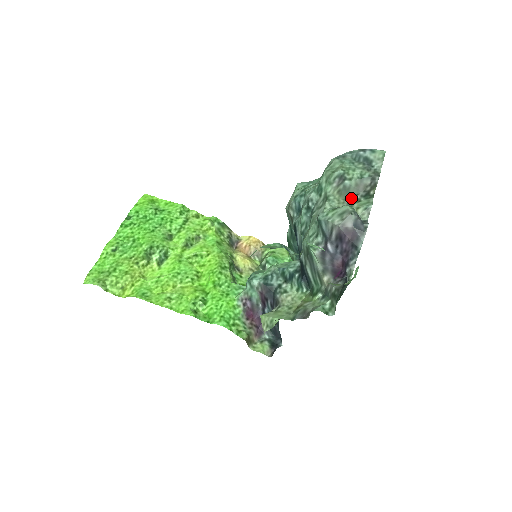
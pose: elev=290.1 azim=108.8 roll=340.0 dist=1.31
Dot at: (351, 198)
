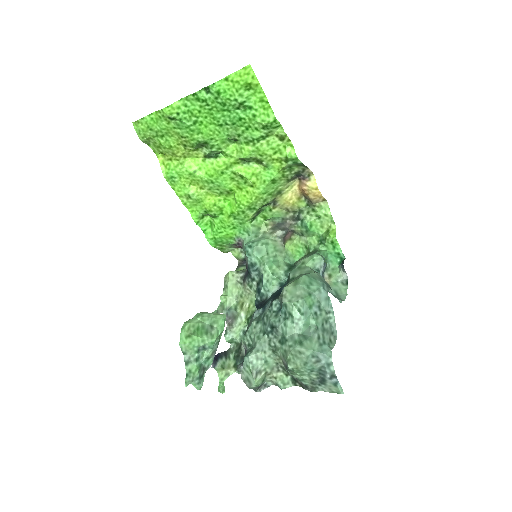
Dot at: occluded
